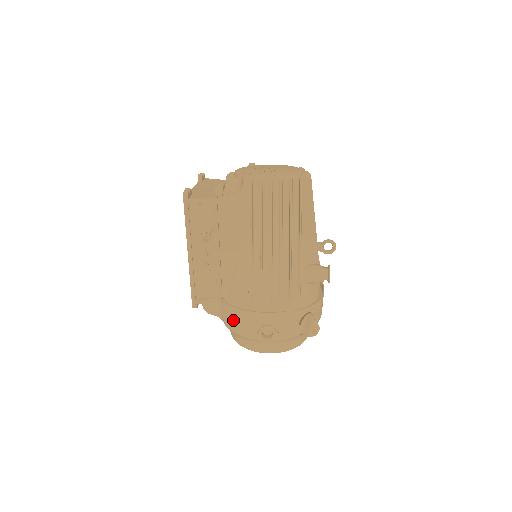
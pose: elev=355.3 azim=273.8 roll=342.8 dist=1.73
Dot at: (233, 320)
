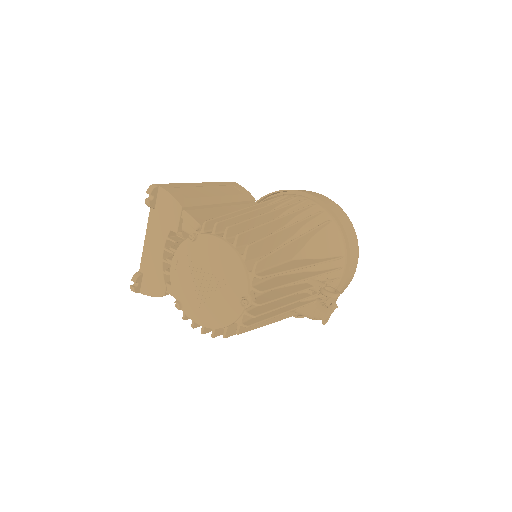
Dot at: occluded
